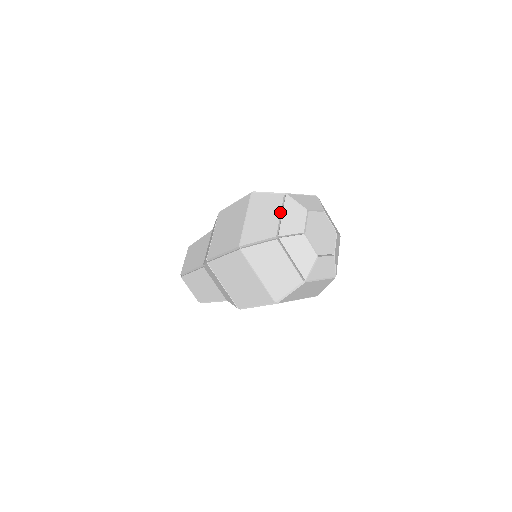
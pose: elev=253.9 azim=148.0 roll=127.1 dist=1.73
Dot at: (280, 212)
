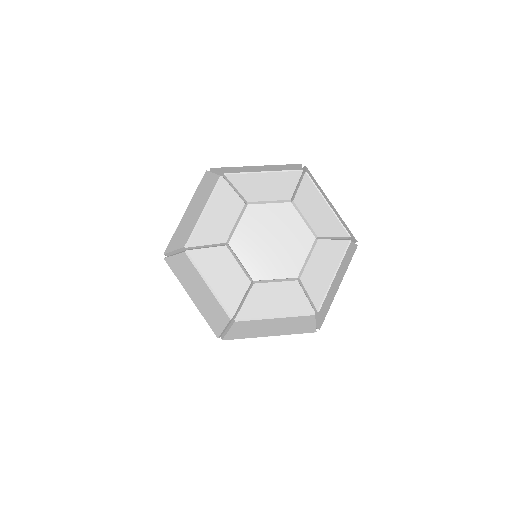
Dot at: (204, 206)
